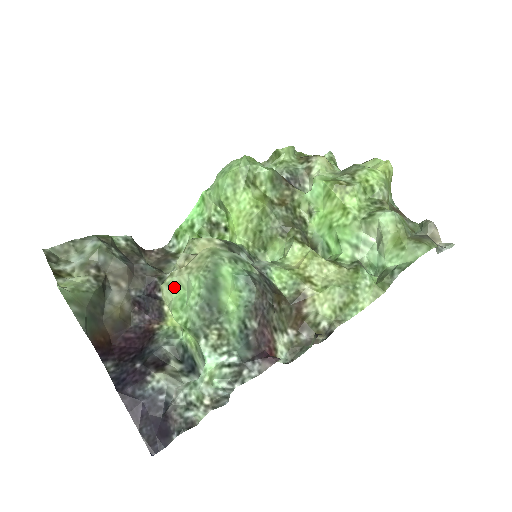
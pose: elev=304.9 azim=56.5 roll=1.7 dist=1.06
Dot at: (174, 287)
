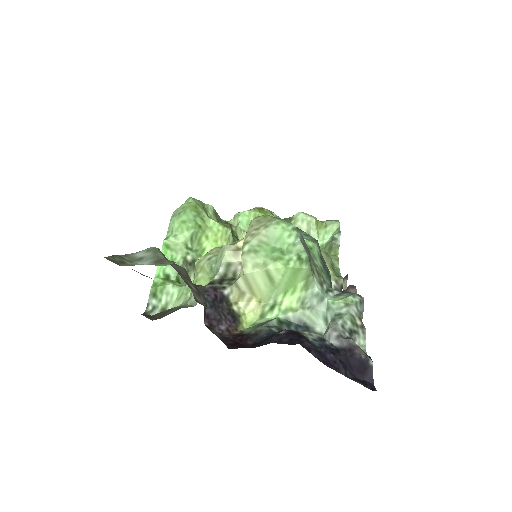
Dot at: (258, 249)
